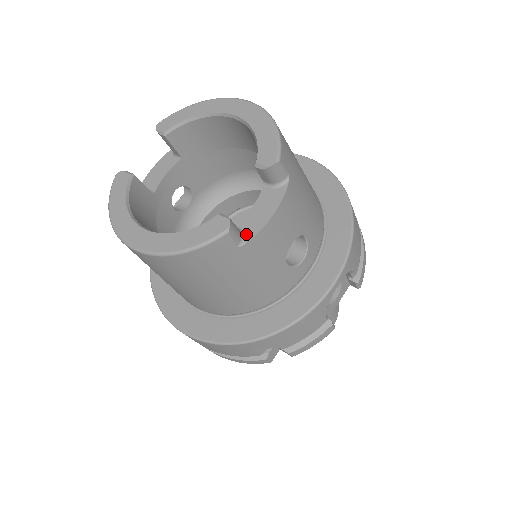
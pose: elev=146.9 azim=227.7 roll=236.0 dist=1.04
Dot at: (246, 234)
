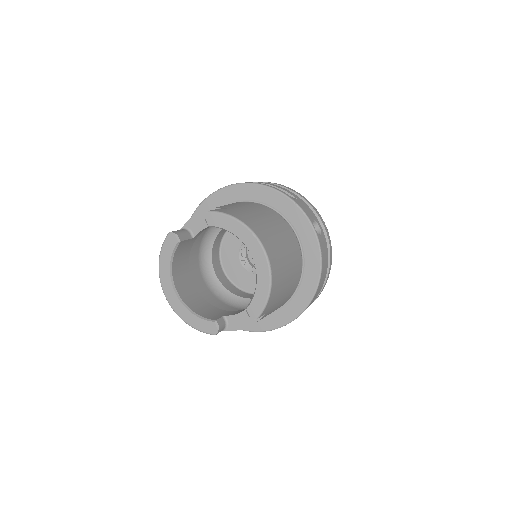
Dot at: (228, 326)
